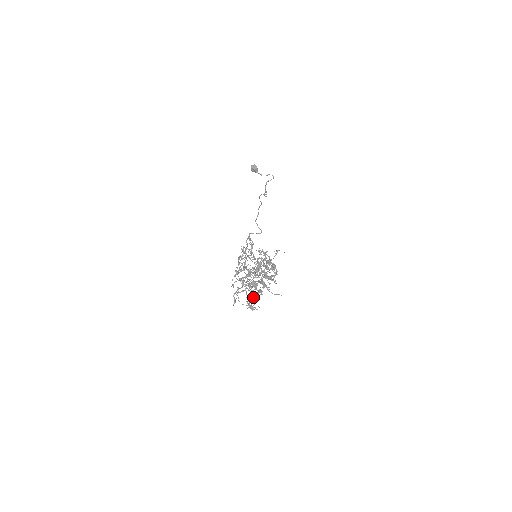
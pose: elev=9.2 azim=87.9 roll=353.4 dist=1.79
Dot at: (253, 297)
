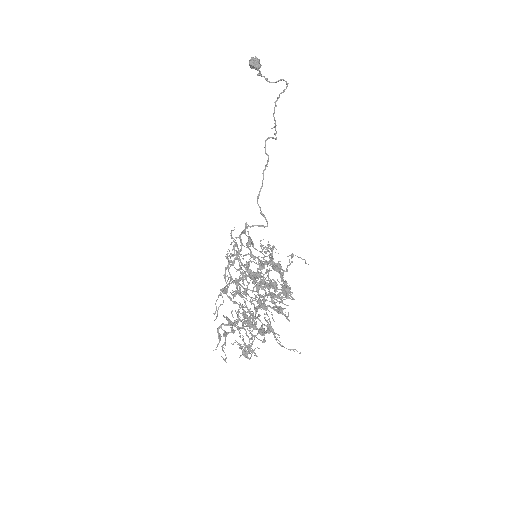
Dot at: (250, 338)
